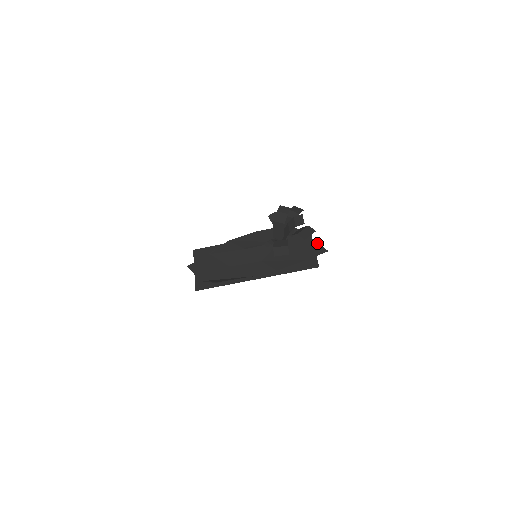
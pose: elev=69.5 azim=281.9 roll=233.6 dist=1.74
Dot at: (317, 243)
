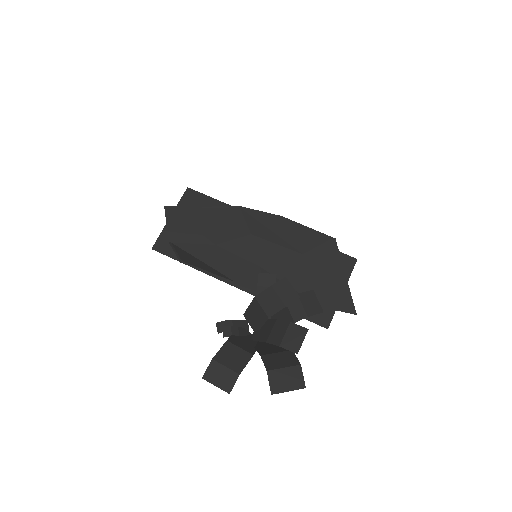
Dot at: (350, 292)
